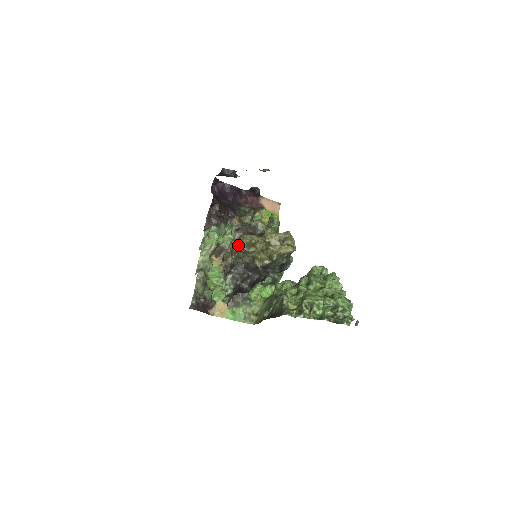
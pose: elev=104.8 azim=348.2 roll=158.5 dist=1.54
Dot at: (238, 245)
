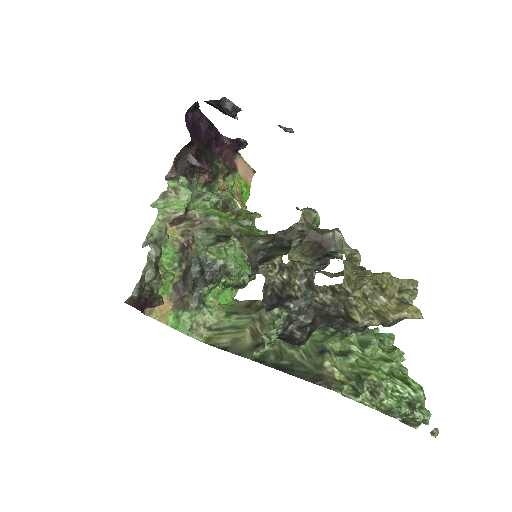
Dot at: (312, 266)
